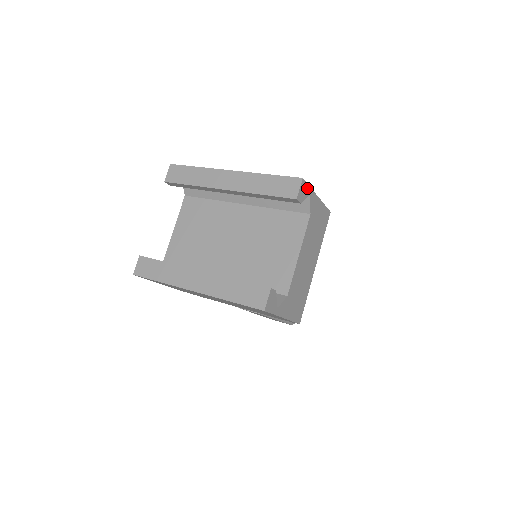
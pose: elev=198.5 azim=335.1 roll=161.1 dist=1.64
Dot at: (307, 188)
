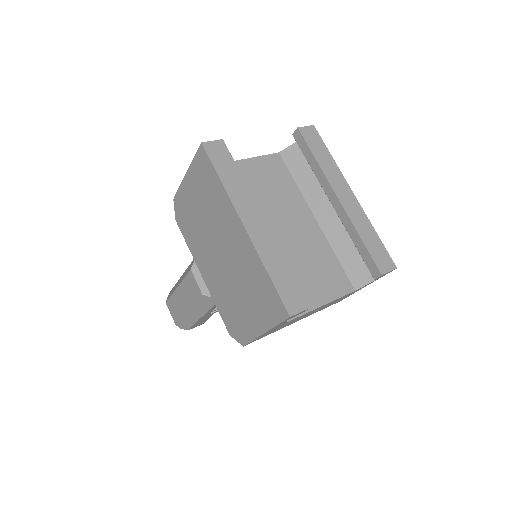
Dot at: (383, 275)
